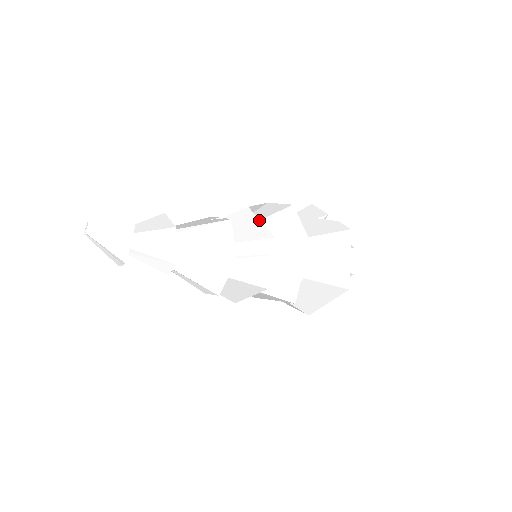
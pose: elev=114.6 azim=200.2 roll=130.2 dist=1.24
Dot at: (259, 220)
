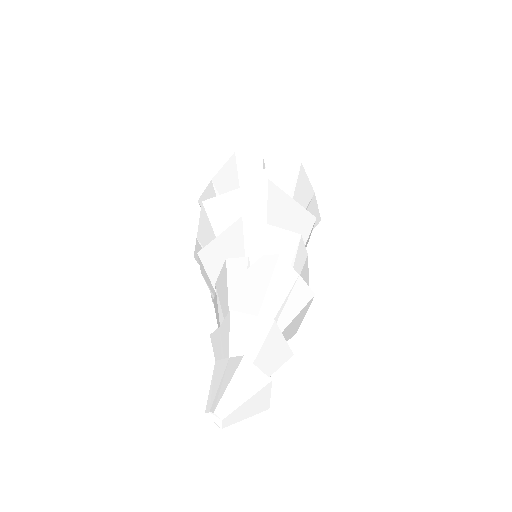
Dot at: (269, 225)
